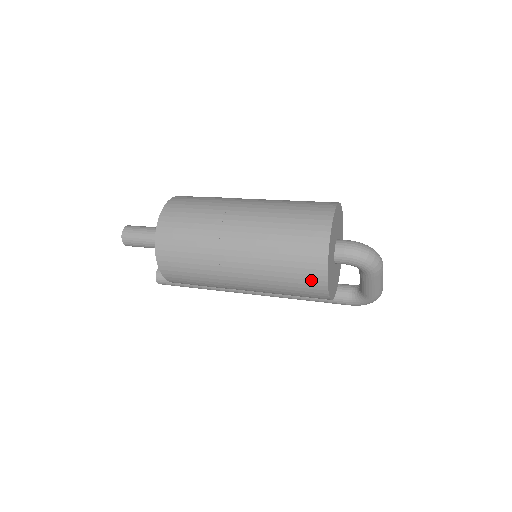
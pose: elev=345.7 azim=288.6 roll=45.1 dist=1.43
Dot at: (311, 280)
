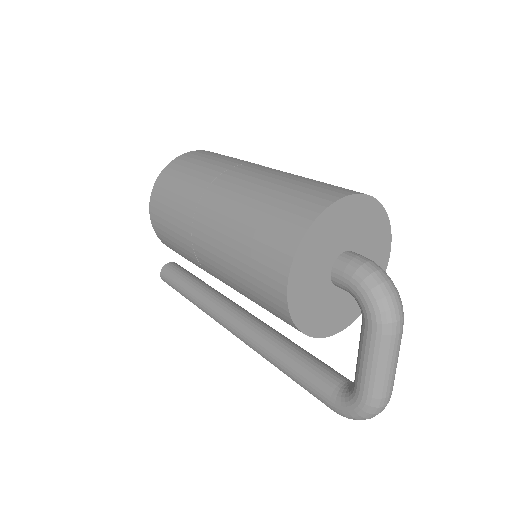
Dot at: (276, 249)
